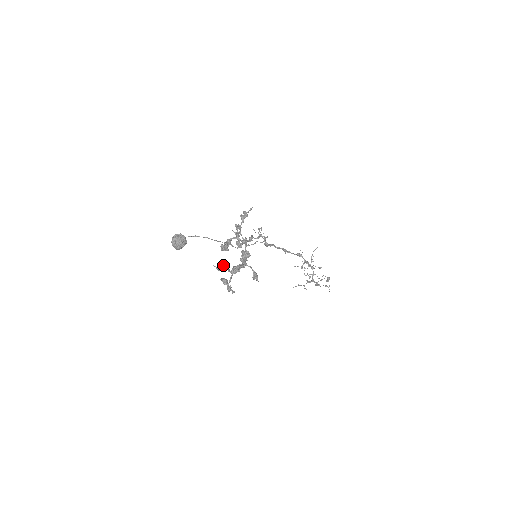
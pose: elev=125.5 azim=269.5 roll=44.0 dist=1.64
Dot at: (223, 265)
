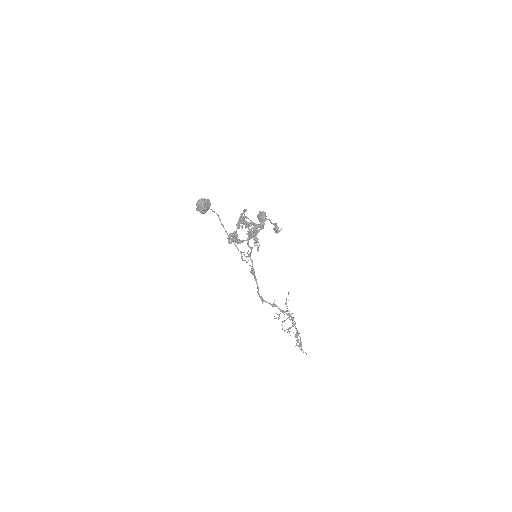
Dot at: (239, 239)
